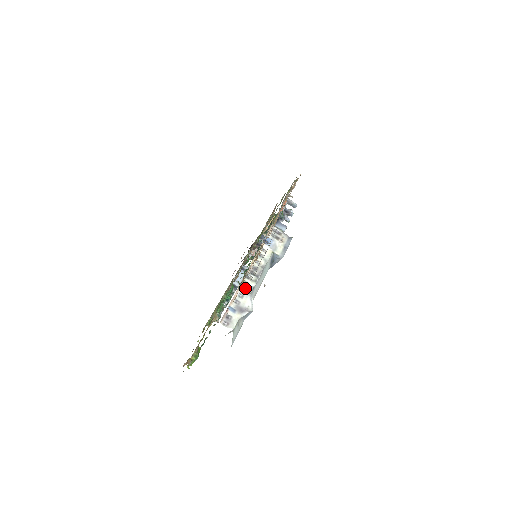
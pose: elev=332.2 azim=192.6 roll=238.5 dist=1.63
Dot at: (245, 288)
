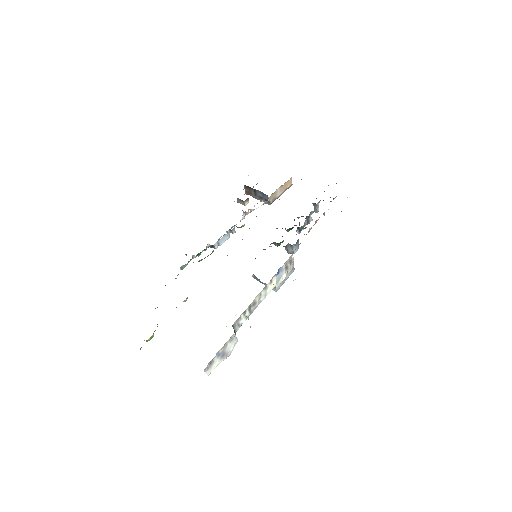
Dot at: (236, 324)
